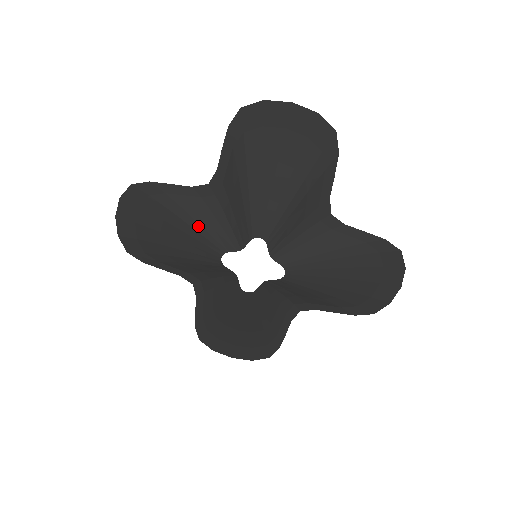
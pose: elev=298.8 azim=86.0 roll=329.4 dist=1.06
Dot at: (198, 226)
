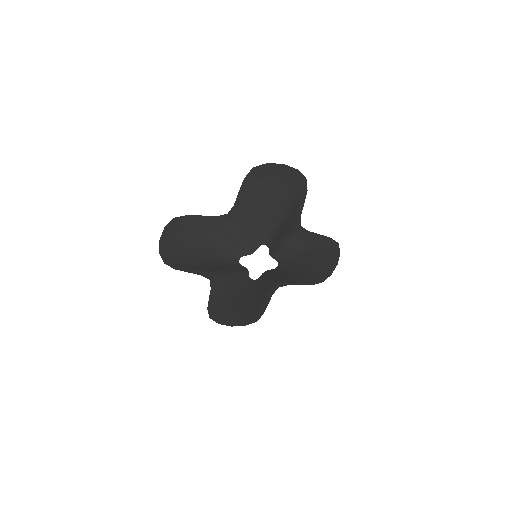
Dot at: (223, 241)
